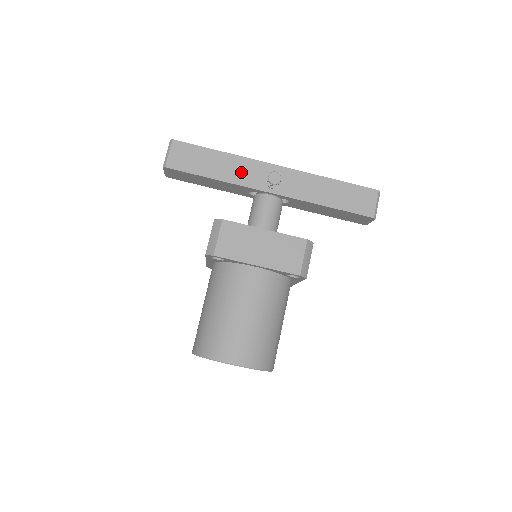
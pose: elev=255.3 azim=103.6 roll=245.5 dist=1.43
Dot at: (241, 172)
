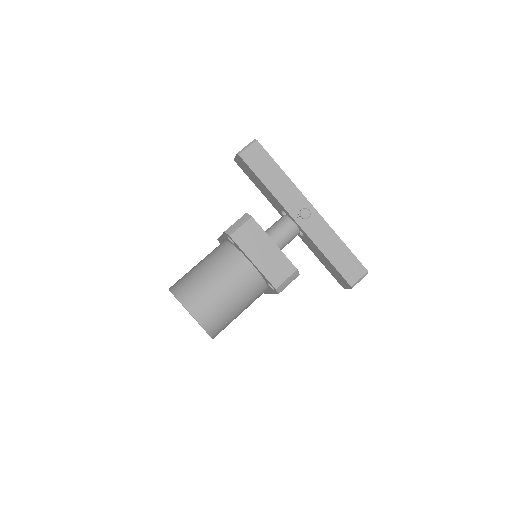
Dot at: (286, 194)
